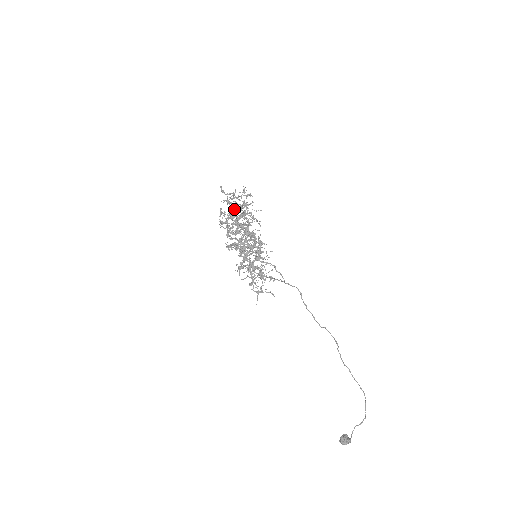
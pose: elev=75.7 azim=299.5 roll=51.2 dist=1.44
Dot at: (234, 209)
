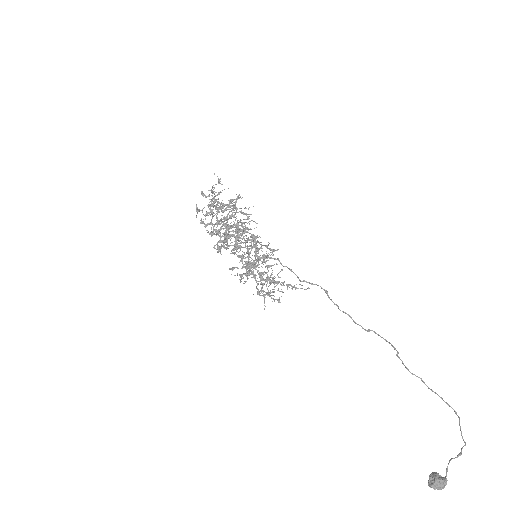
Dot at: (216, 207)
